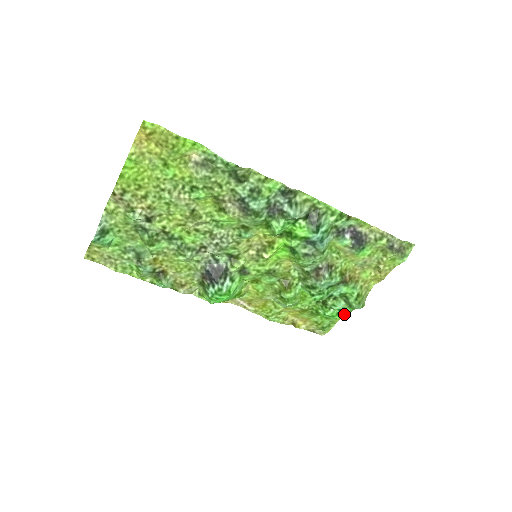
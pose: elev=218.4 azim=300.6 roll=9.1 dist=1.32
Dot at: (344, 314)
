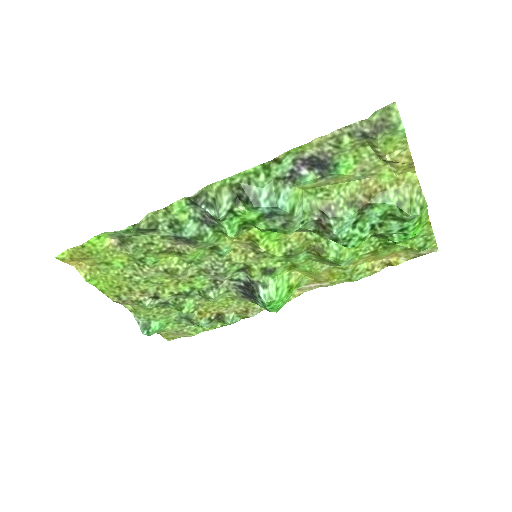
Dot at: (413, 229)
